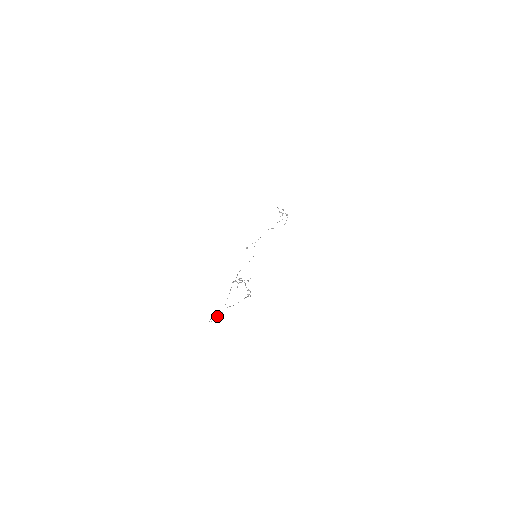
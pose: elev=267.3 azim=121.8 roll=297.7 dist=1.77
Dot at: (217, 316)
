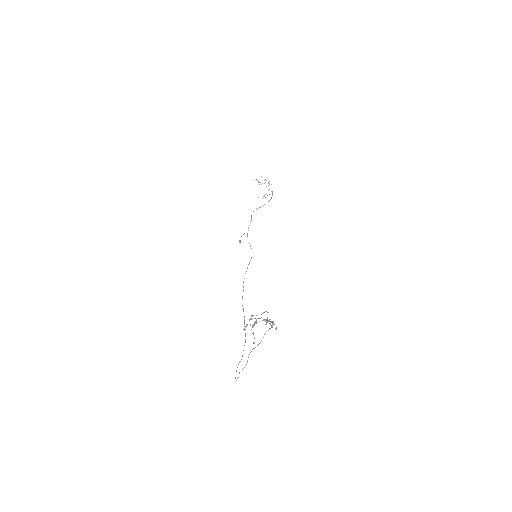
Dot at: occluded
